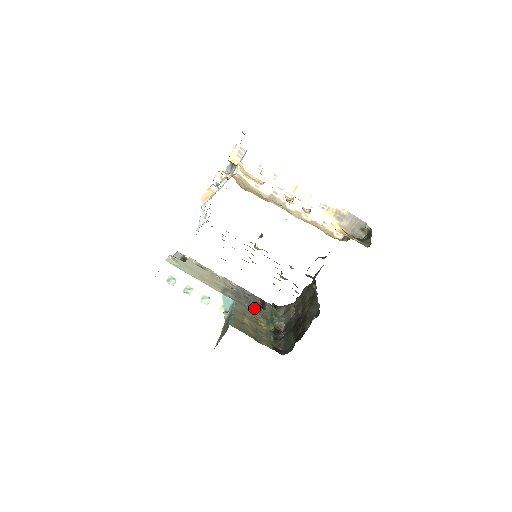
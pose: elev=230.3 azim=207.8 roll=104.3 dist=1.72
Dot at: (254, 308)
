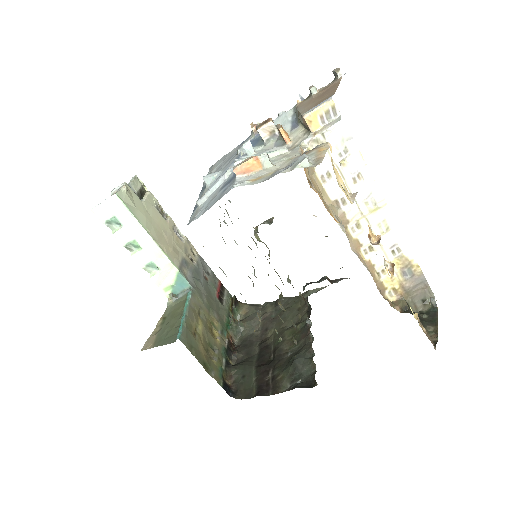
Dot at: (211, 301)
